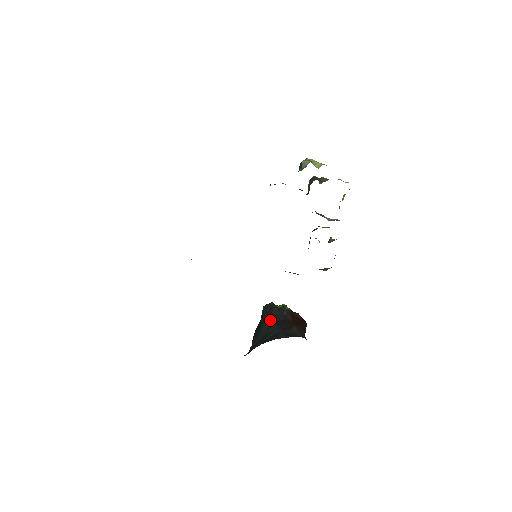
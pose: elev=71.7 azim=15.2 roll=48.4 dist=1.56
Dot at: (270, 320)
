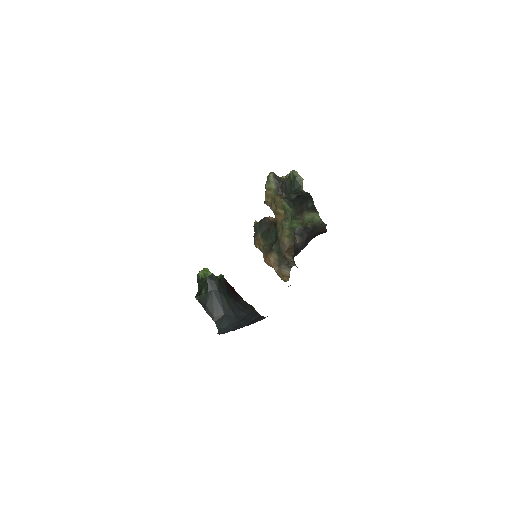
Dot at: (224, 294)
